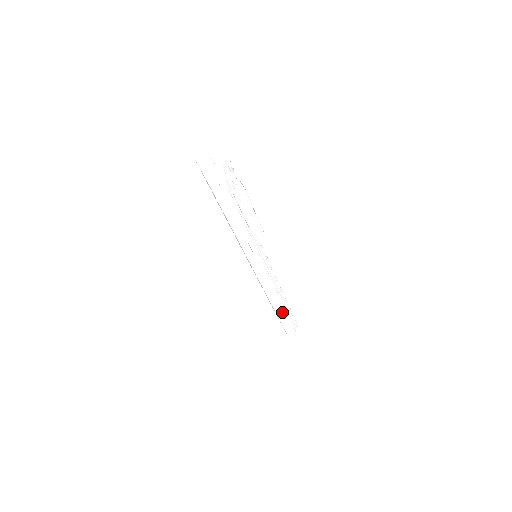
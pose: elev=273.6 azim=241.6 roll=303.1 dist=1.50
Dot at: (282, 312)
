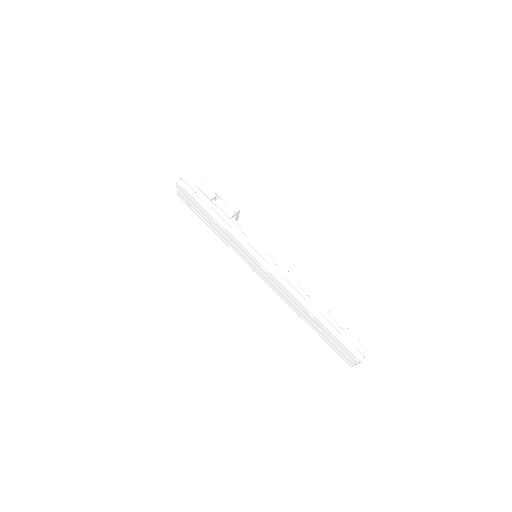
Dot at: (322, 316)
